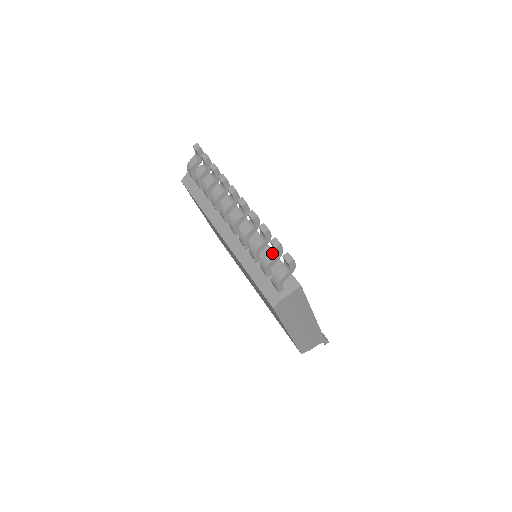
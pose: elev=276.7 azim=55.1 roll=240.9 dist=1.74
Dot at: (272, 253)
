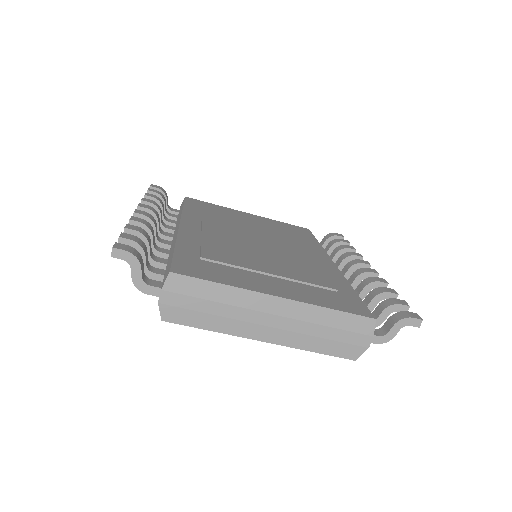
Dot at: occluded
